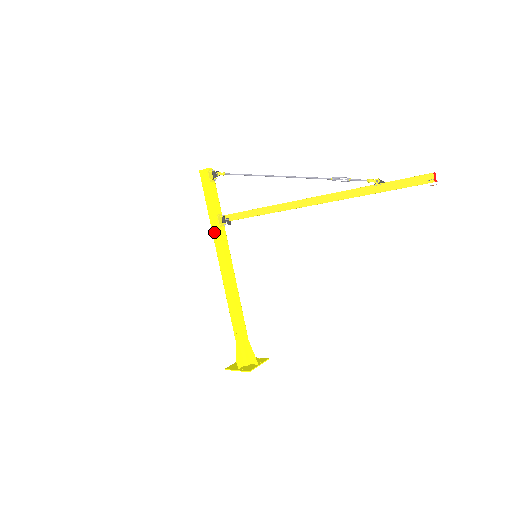
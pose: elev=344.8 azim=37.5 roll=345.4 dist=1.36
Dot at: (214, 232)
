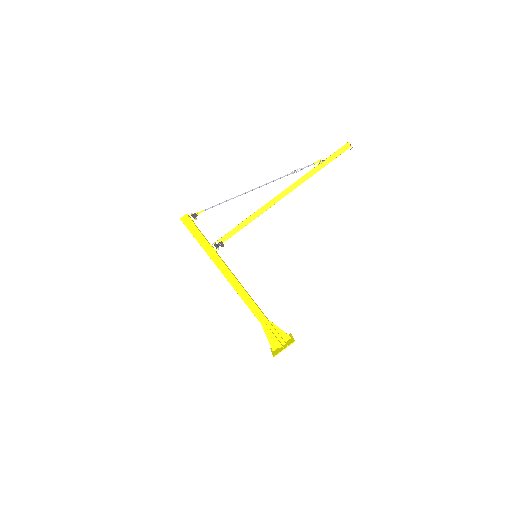
Dot at: (214, 258)
